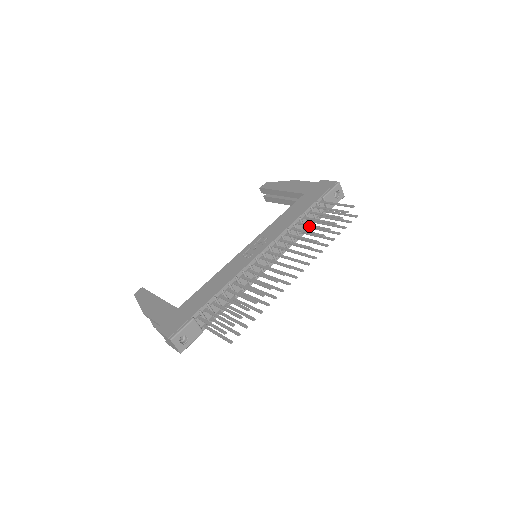
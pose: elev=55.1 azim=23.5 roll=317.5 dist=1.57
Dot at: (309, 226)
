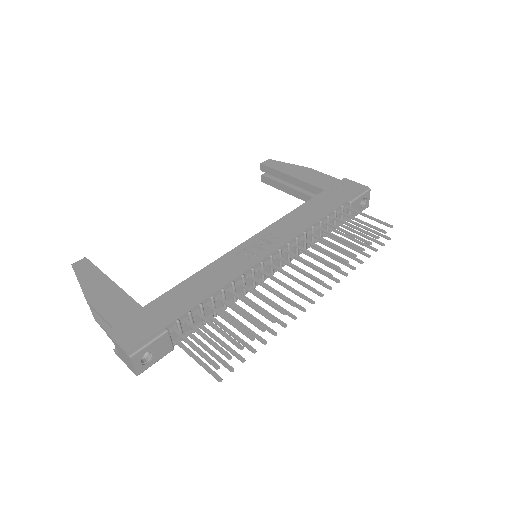
Dot at: (333, 236)
